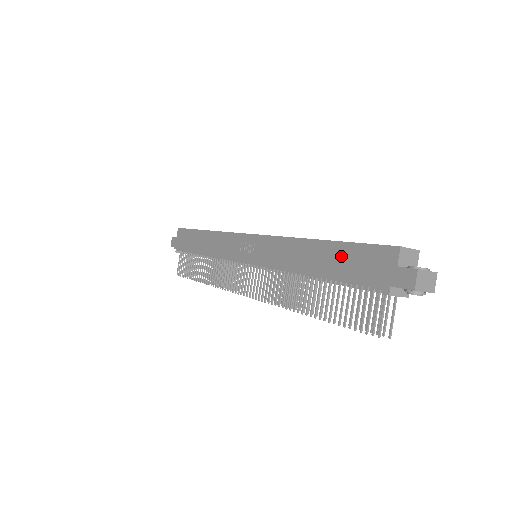
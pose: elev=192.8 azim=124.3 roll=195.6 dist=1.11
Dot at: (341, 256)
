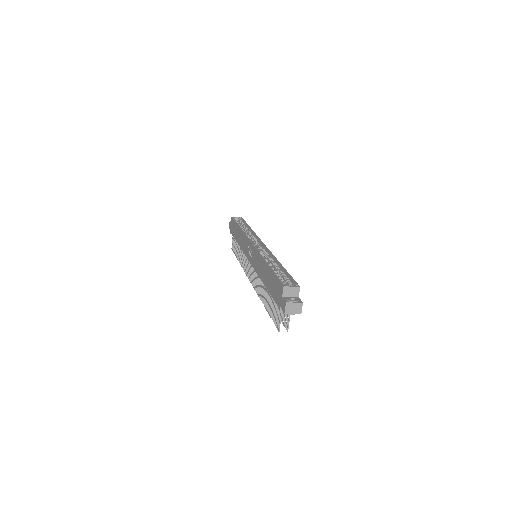
Dot at: (271, 279)
